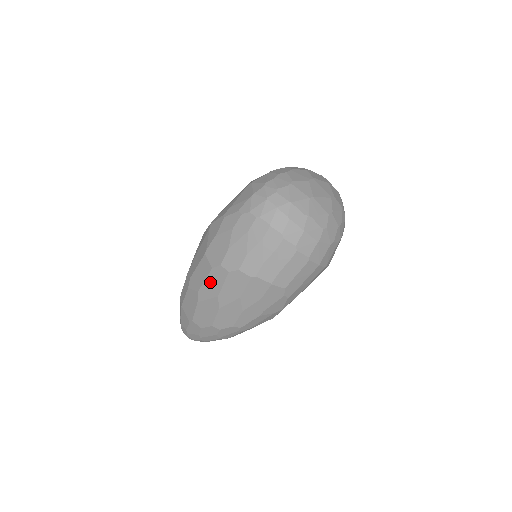
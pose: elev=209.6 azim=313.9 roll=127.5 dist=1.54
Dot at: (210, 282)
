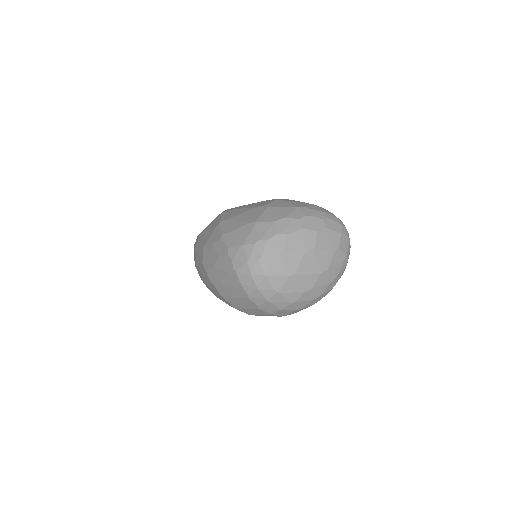
Dot at: (201, 268)
